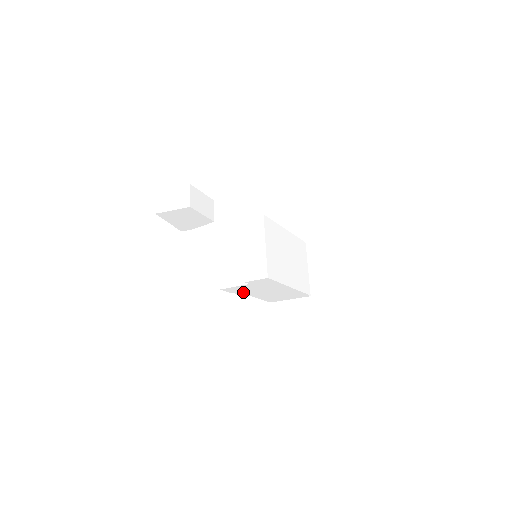
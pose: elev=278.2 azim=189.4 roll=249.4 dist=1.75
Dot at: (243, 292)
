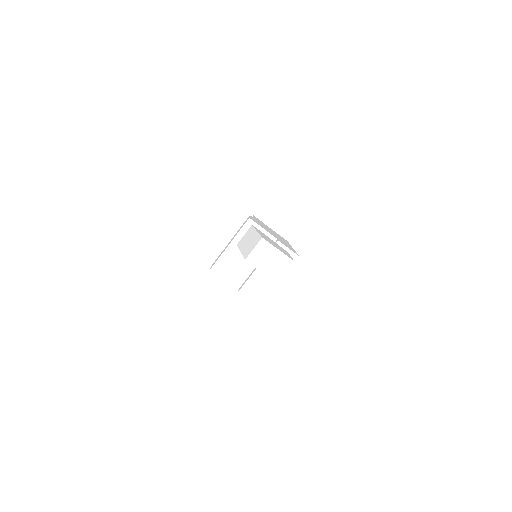
Dot at: occluded
